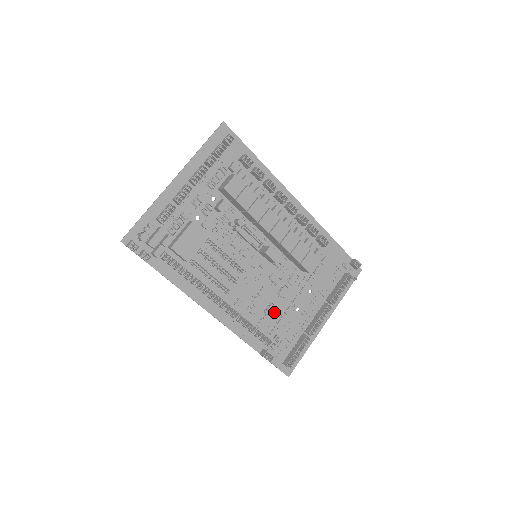
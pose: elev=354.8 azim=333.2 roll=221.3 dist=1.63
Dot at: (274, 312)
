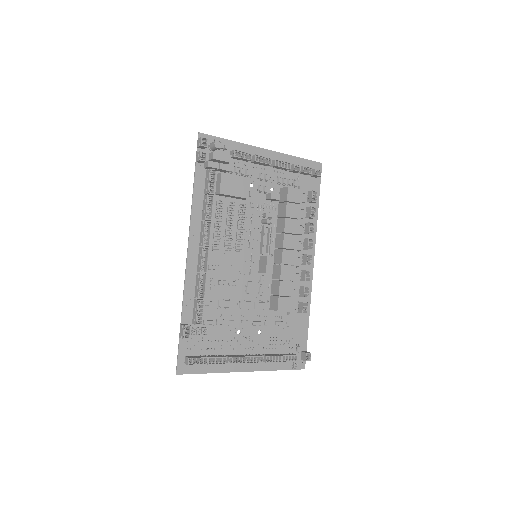
Dot at: (223, 310)
